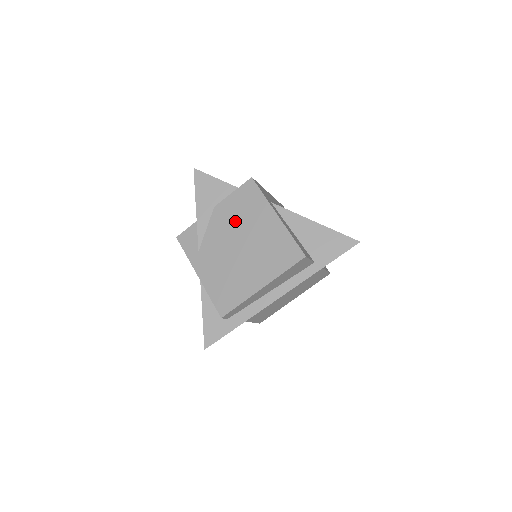
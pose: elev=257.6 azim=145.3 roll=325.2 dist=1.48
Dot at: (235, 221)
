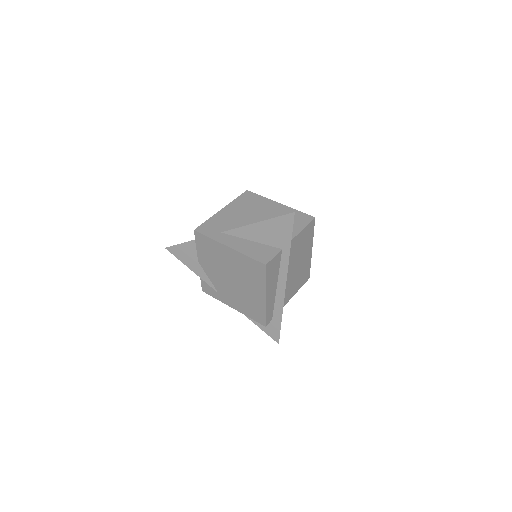
Dot at: (215, 264)
